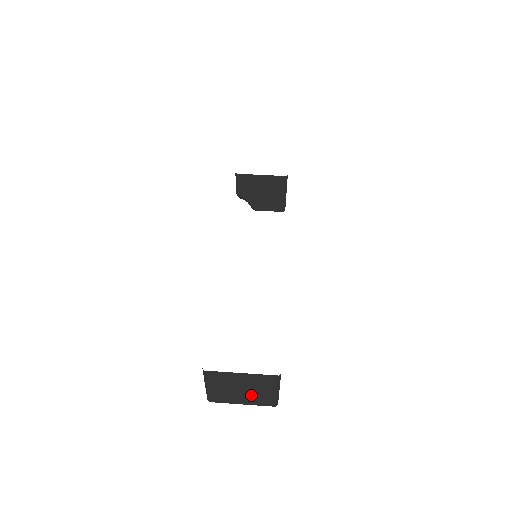
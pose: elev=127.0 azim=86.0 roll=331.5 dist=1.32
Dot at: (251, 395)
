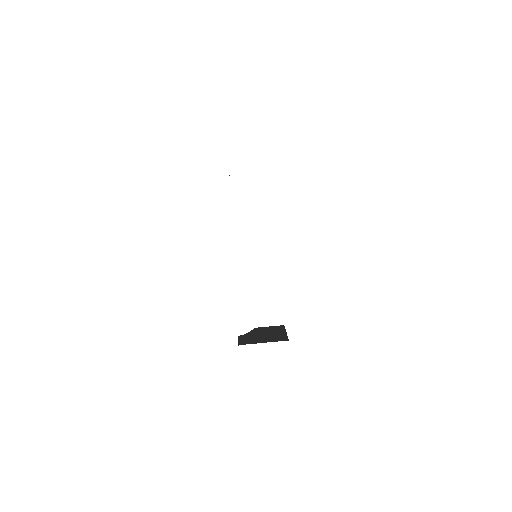
Dot at: occluded
